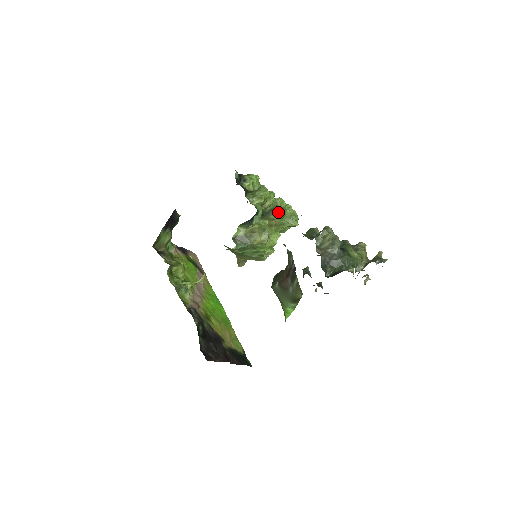
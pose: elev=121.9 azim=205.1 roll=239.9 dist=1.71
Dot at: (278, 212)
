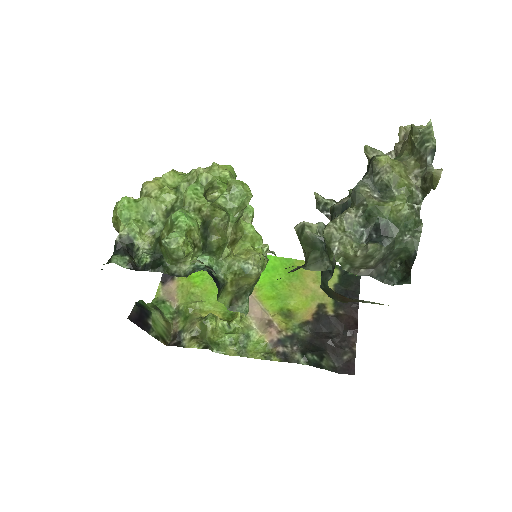
Dot at: (210, 210)
